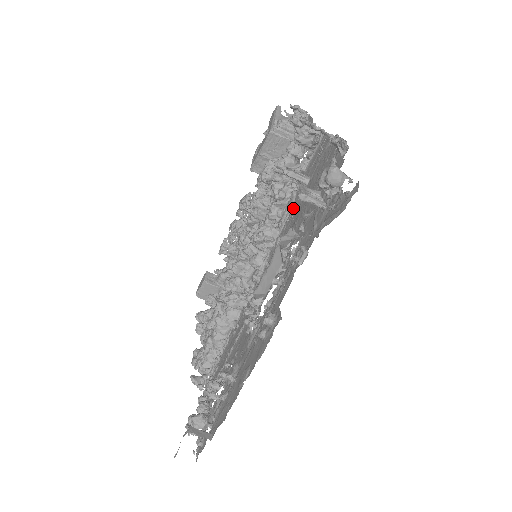
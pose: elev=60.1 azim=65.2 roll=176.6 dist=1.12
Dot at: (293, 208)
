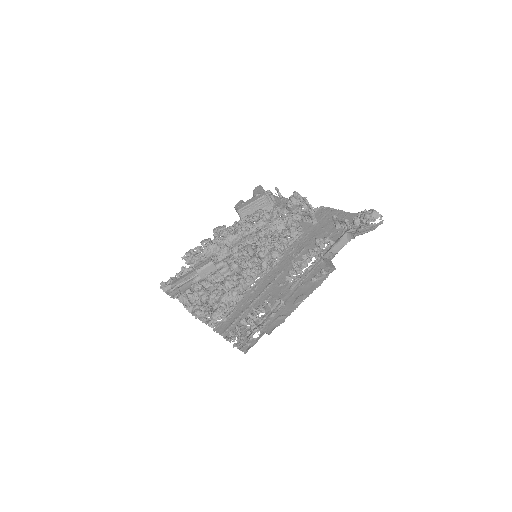
Dot at: (304, 233)
